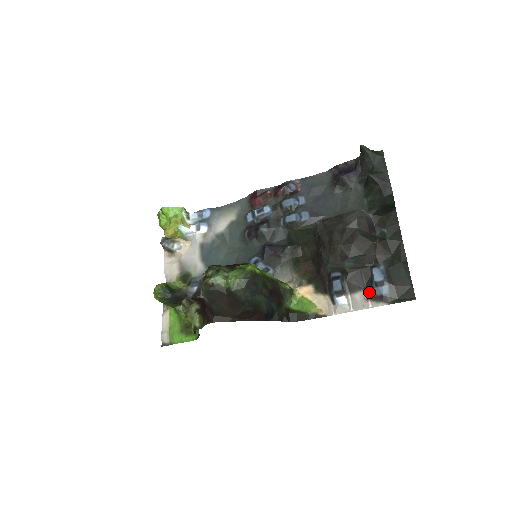
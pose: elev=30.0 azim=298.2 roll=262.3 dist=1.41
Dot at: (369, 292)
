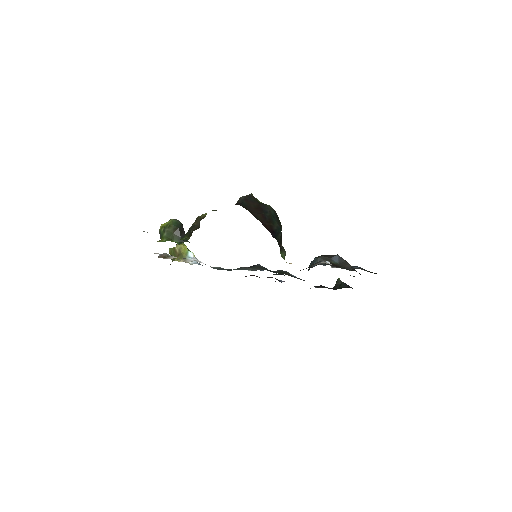
Dot at: (348, 268)
